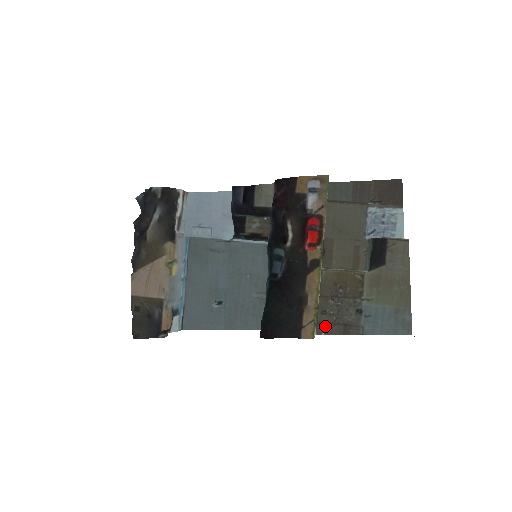
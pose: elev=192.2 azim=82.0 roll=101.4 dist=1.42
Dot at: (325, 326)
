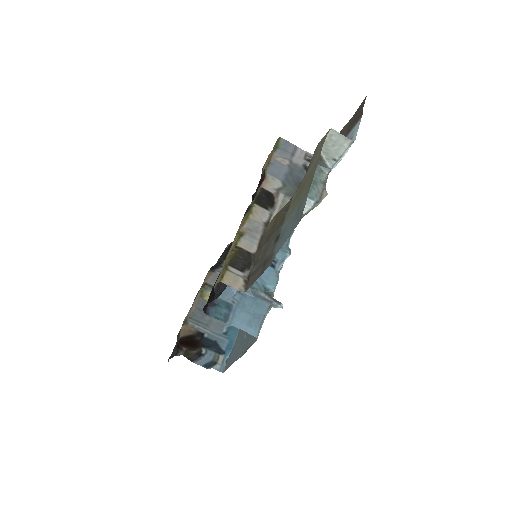
Dot at: (253, 277)
